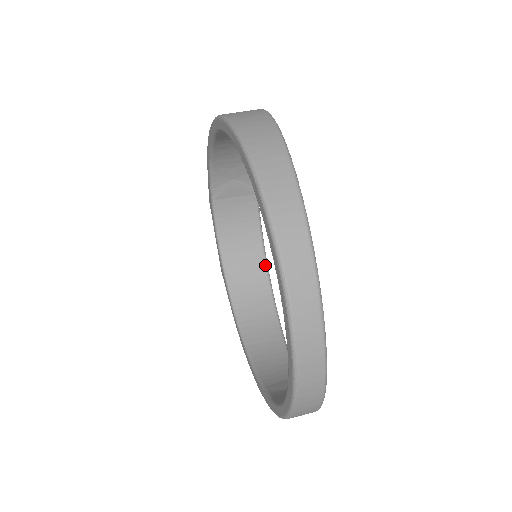
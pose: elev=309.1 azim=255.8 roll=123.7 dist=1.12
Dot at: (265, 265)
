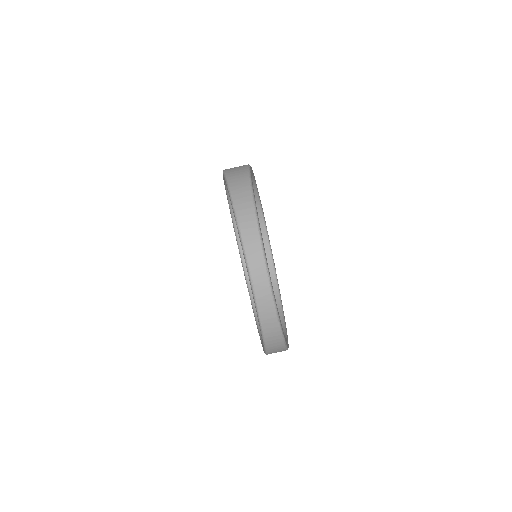
Dot at: (273, 267)
